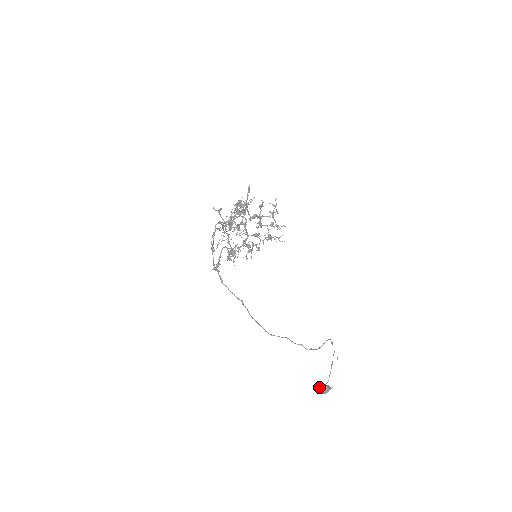
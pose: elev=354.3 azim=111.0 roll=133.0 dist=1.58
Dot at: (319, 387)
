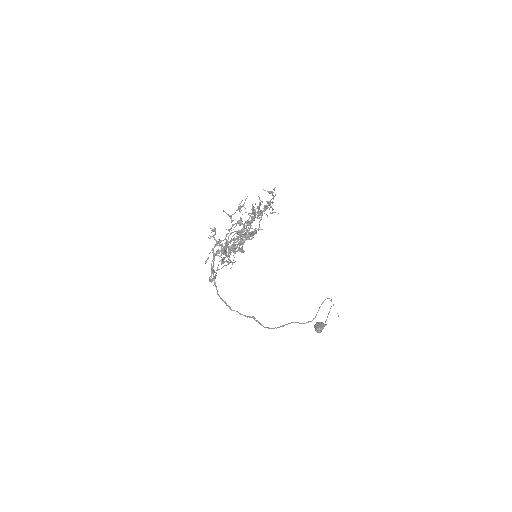
Dot at: occluded
